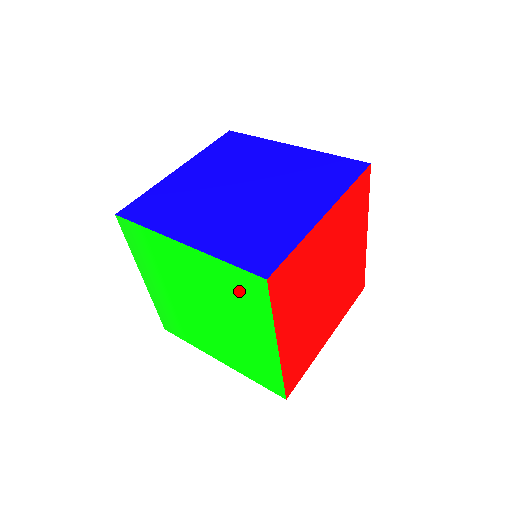
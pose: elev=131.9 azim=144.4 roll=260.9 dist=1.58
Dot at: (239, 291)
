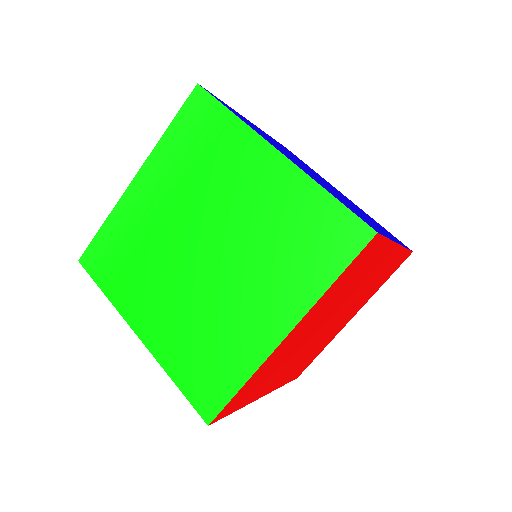
Dot at: (308, 237)
